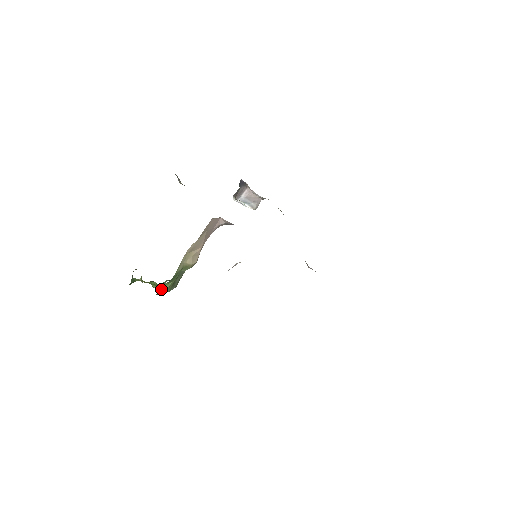
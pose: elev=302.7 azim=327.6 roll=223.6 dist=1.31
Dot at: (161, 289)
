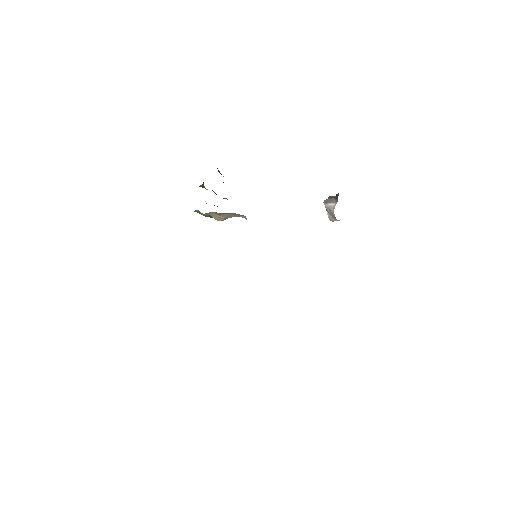
Dot at: (198, 211)
